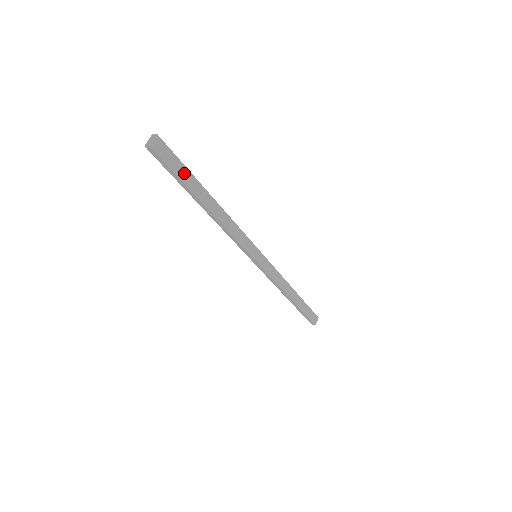
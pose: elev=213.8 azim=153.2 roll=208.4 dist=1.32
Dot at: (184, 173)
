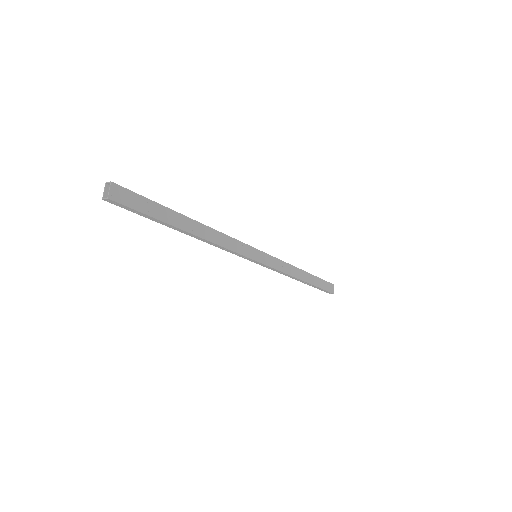
Dot at: (155, 209)
